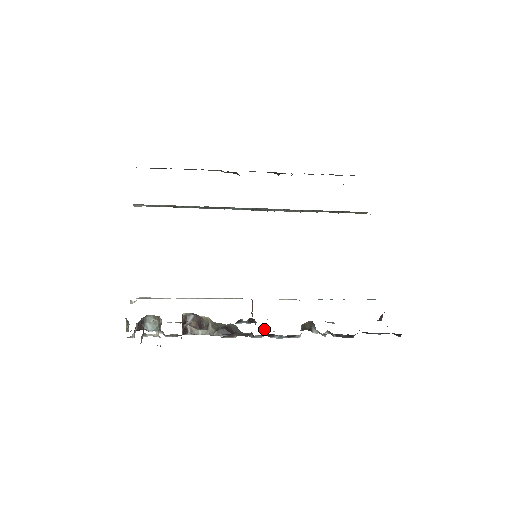
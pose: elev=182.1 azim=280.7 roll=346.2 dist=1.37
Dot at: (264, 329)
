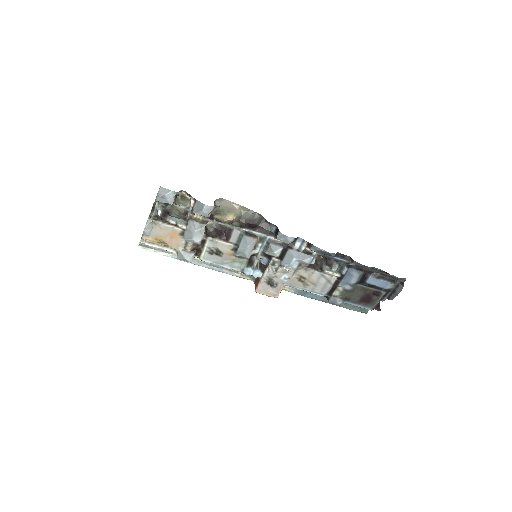
Dot at: (278, 262)
